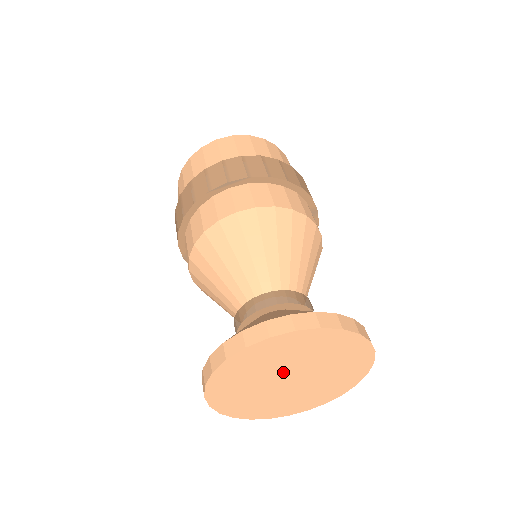
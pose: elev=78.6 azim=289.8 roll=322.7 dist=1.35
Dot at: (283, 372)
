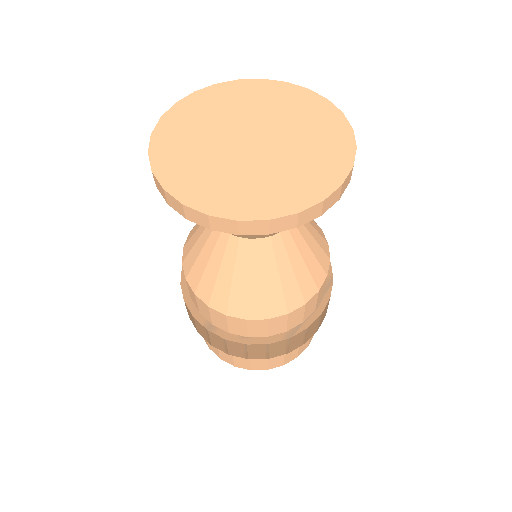
Dot at: (231, 134)
